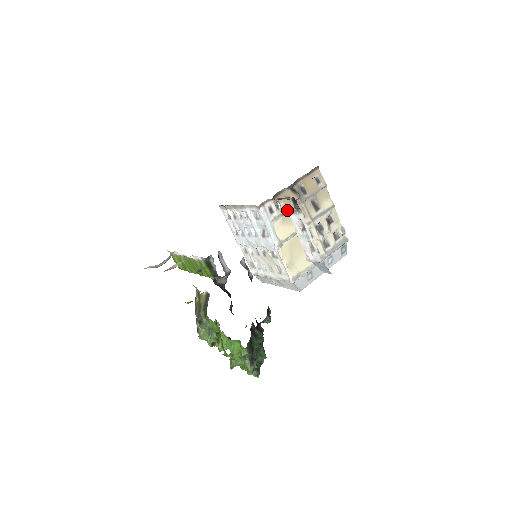
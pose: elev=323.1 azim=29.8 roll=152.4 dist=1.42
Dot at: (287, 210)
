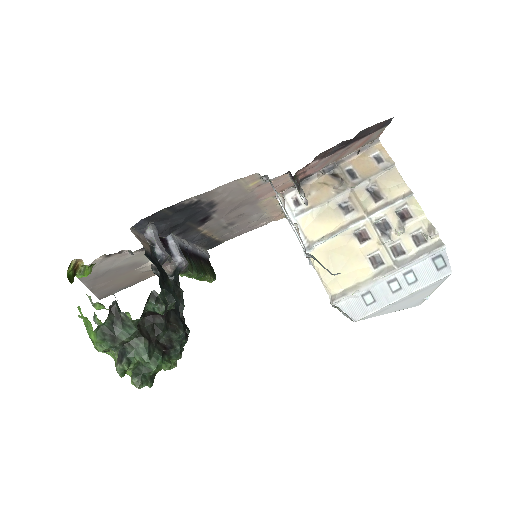
Dot at: (271, 185)
